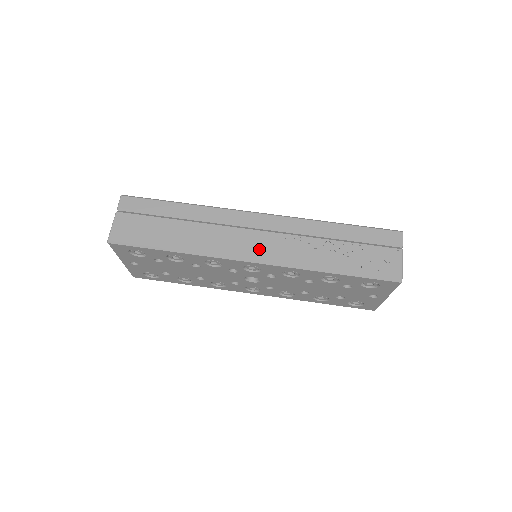
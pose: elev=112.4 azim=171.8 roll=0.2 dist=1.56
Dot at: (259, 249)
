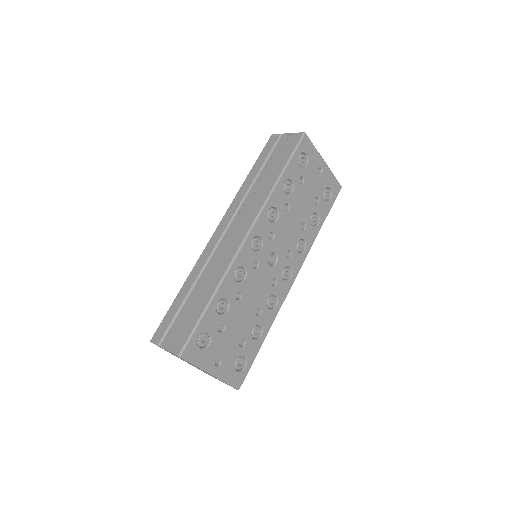
Dot at: (241, 229)
